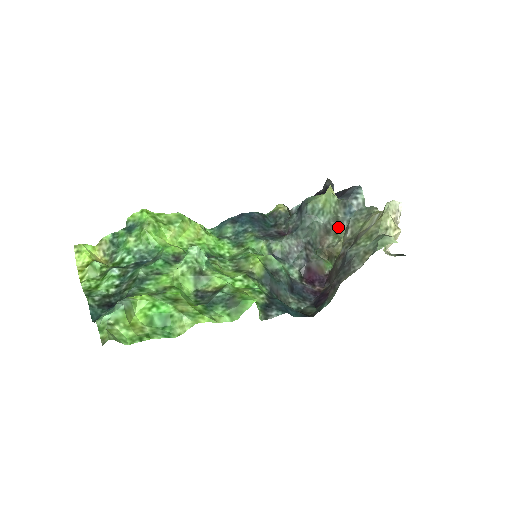
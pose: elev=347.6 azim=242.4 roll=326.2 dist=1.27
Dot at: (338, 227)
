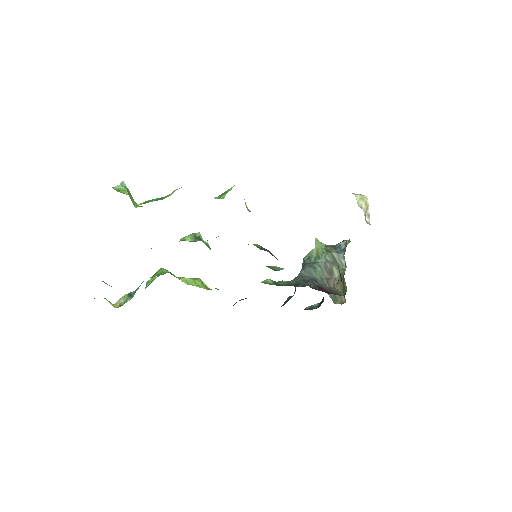
Dot at: occluded
